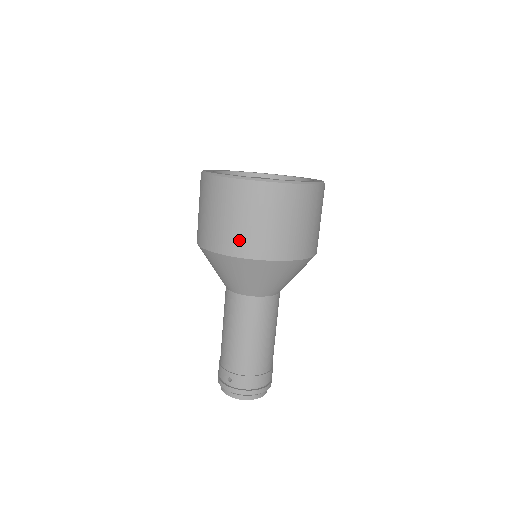
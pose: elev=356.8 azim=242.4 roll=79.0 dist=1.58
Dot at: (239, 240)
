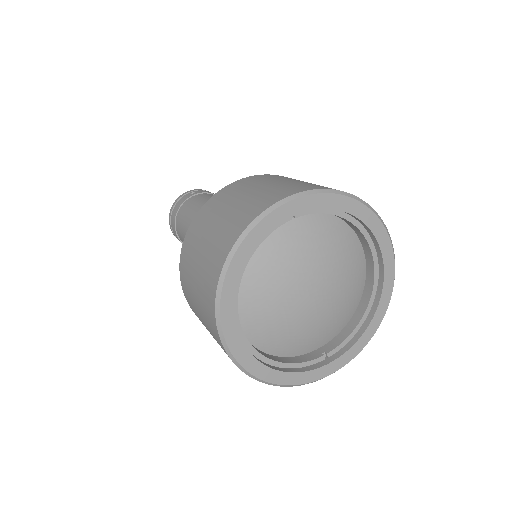
Dot at: occluded
